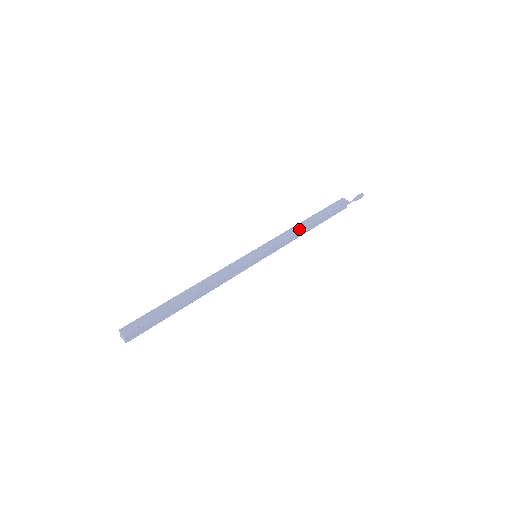
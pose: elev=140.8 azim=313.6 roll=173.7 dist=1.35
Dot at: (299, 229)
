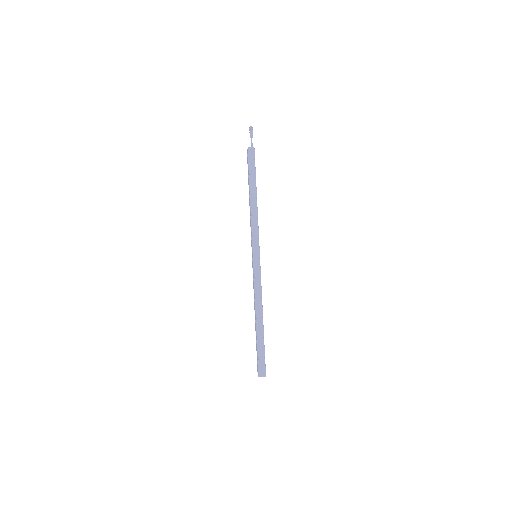
Dot at: (256, 209)
